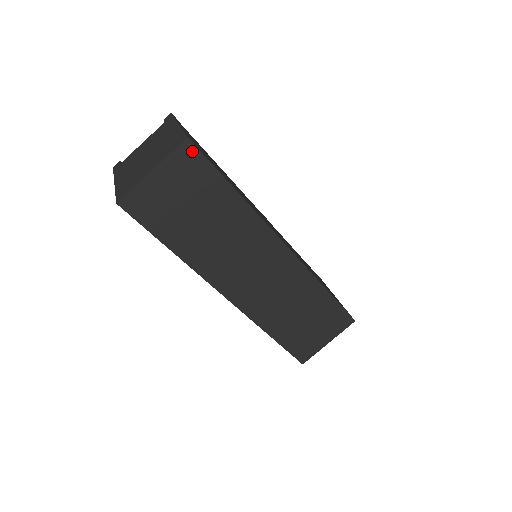
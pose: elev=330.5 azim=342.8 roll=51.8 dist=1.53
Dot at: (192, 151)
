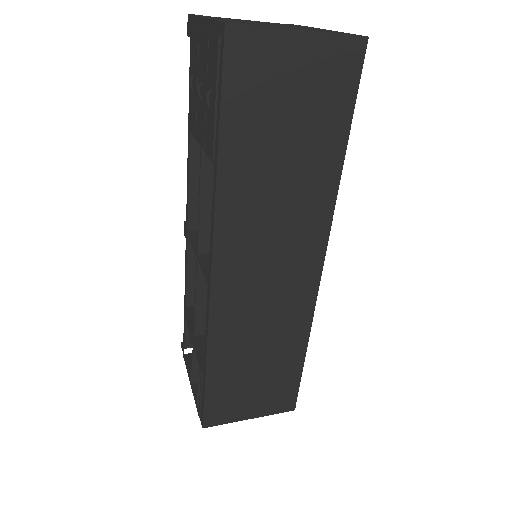
Dot at: (356, 57)
